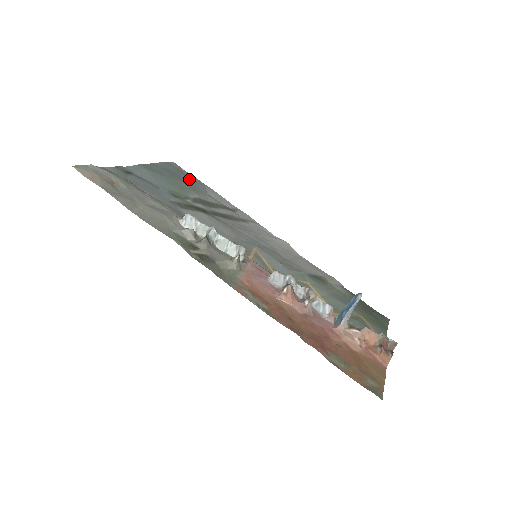
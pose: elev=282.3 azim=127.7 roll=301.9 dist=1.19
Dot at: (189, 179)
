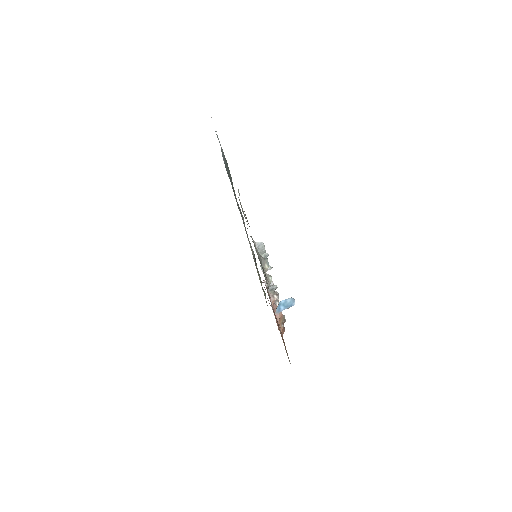
Dot at: occluded
